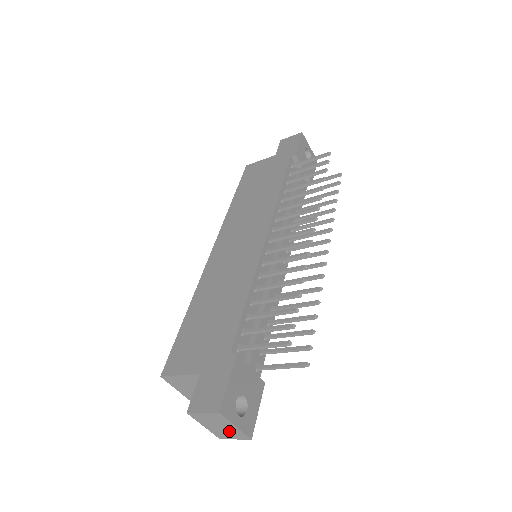
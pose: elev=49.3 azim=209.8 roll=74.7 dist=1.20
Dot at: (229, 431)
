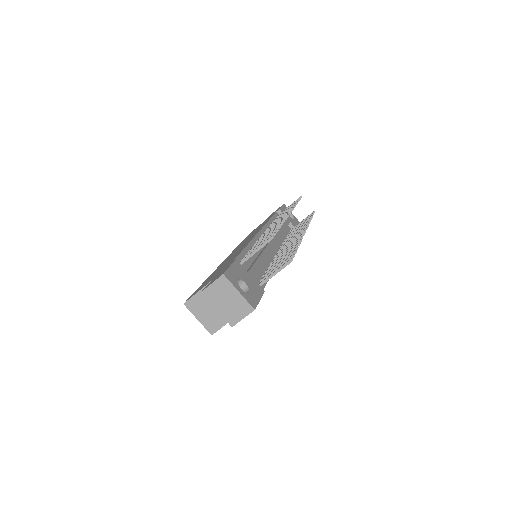
Dot at: (236, 305)
